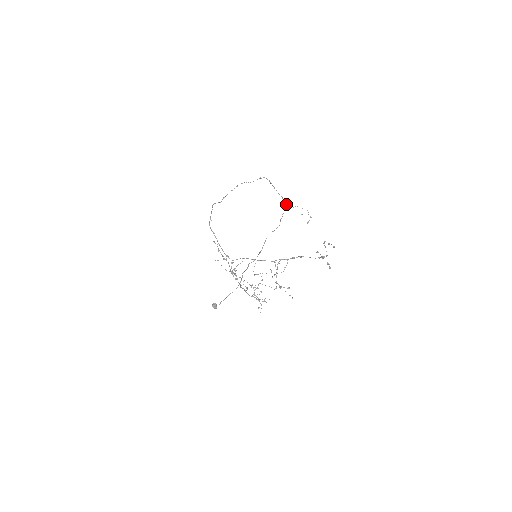
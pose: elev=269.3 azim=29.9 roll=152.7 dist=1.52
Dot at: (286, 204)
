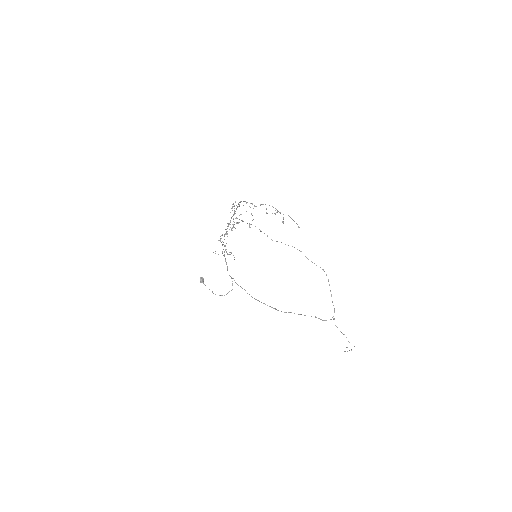
Dot at: occluded
